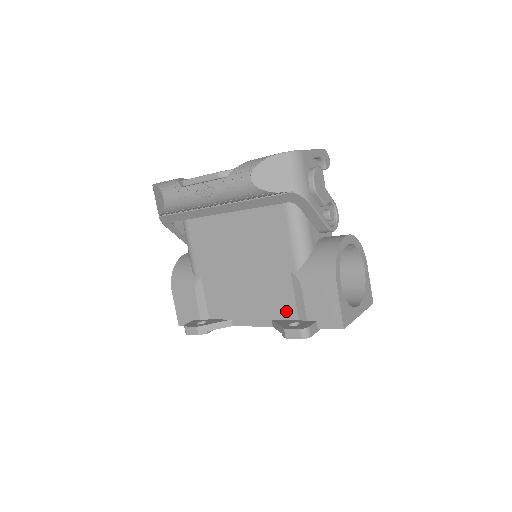
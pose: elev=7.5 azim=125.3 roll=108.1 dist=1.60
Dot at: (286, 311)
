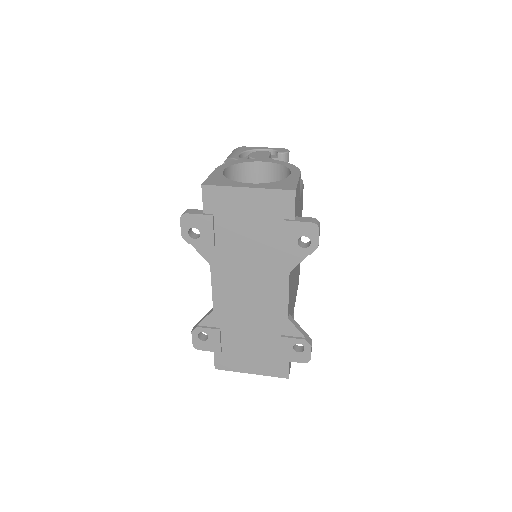
Dot at: occluded
